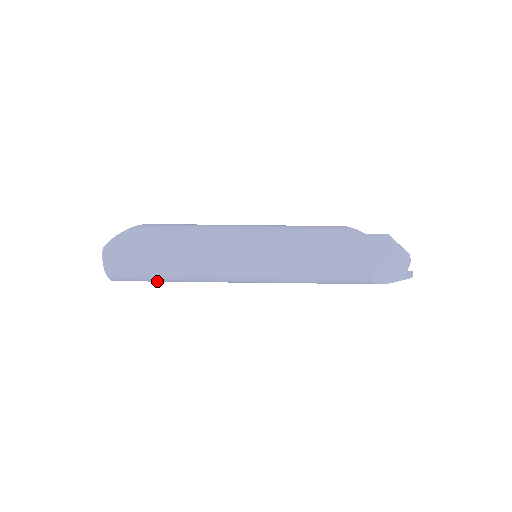
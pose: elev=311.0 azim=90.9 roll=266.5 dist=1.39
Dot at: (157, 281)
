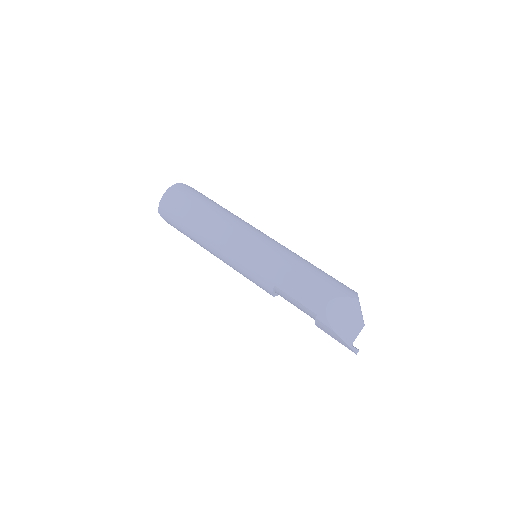
Dot at: (184, 223)
